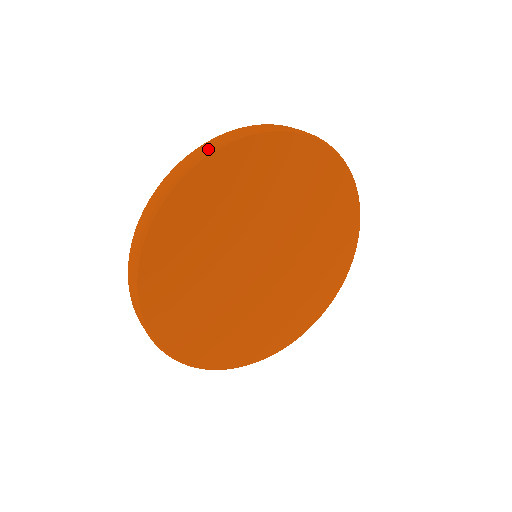
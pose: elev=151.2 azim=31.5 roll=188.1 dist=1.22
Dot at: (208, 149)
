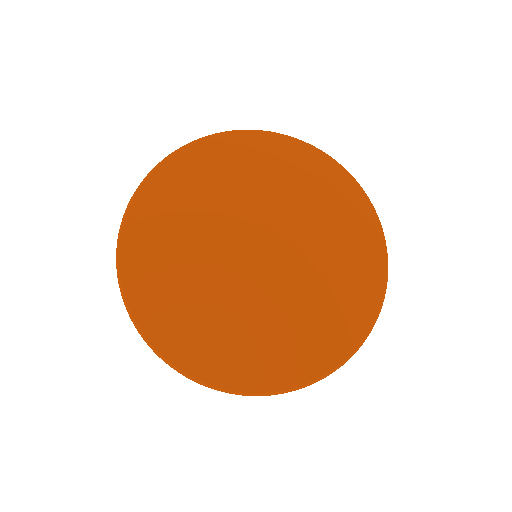
Dot at: (164, 159)
